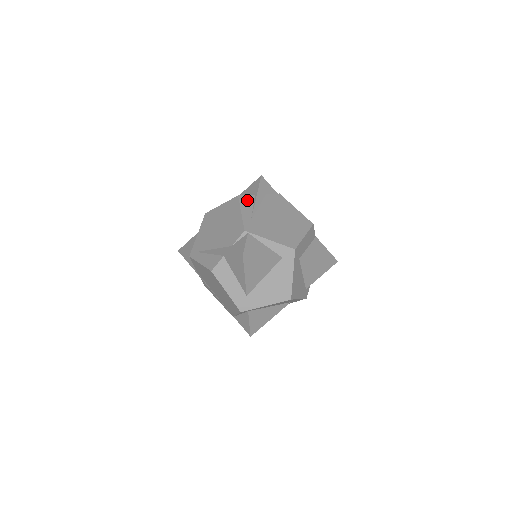
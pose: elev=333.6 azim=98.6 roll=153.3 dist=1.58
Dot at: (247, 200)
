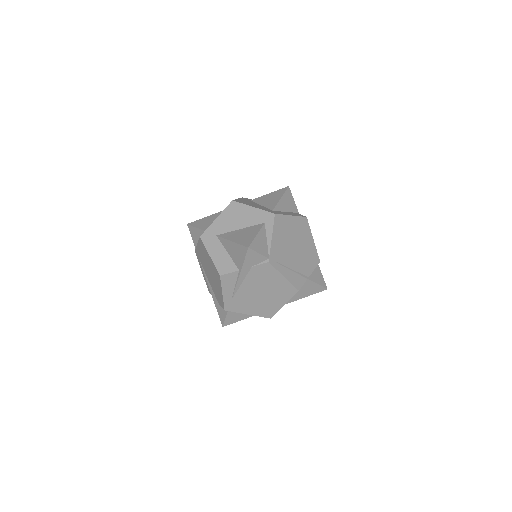
Dot at: (229, 279)
